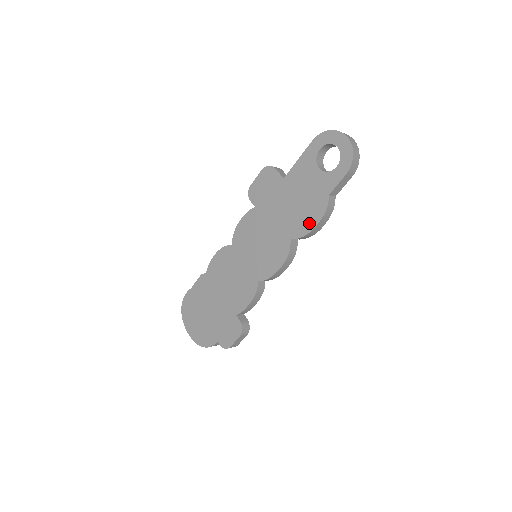
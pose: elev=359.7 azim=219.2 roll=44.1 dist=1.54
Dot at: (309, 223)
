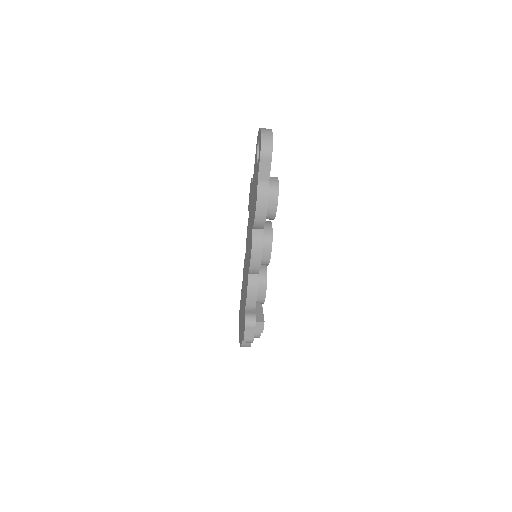
Dot at: (255, 209)
